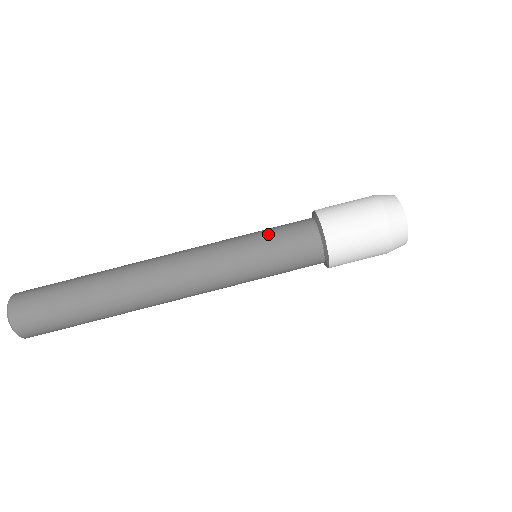
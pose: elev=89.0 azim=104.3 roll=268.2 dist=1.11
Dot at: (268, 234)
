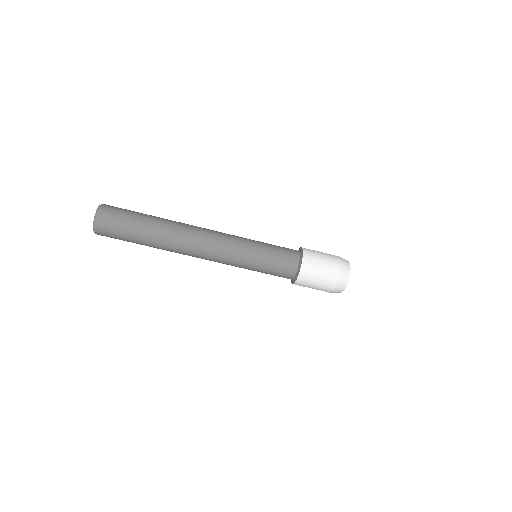
Dot at: (270, 250)
